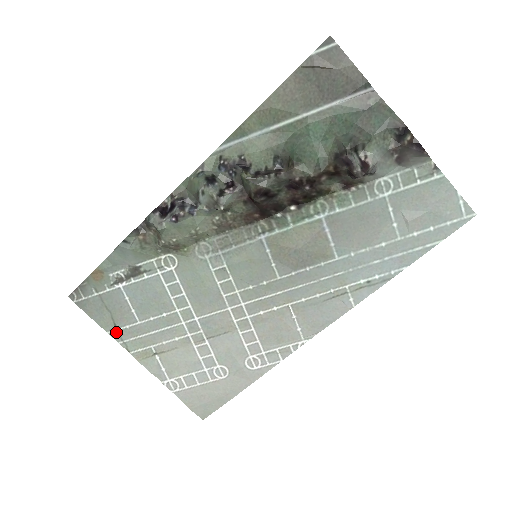
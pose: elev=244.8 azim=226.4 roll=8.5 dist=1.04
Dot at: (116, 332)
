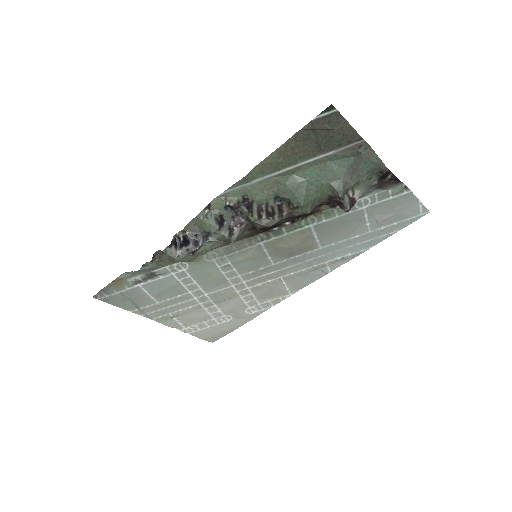
Dot at: (138, 310)
